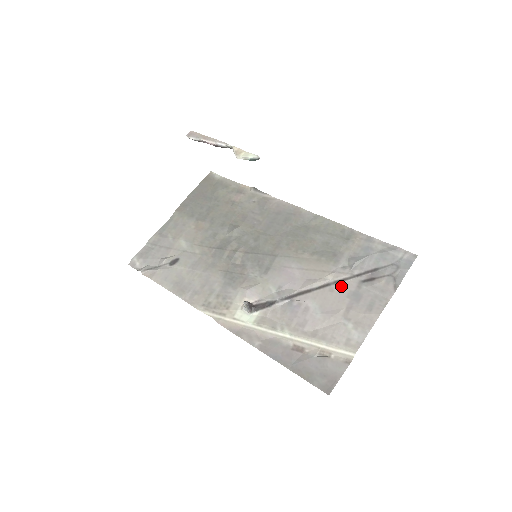
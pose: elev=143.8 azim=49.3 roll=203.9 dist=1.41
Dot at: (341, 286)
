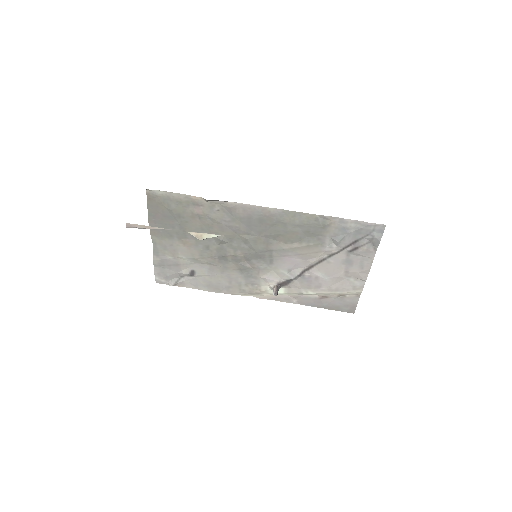
Dot at: (334, 258)
